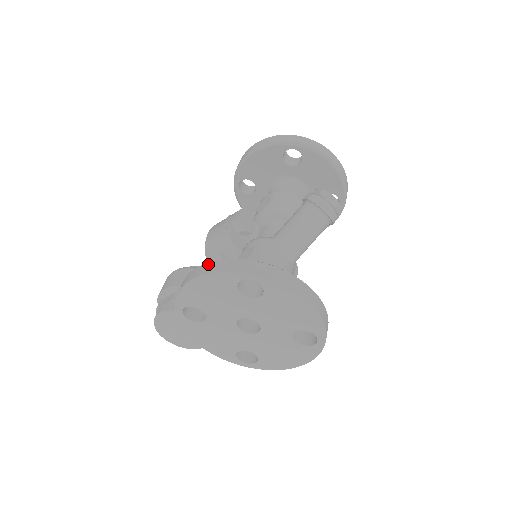
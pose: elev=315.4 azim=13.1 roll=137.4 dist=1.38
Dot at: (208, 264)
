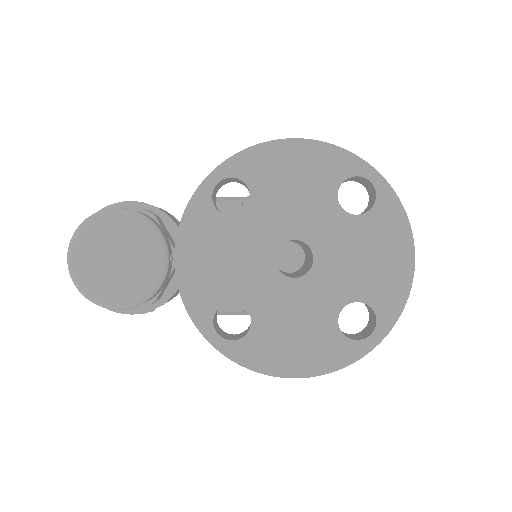
Dot at: occluded
